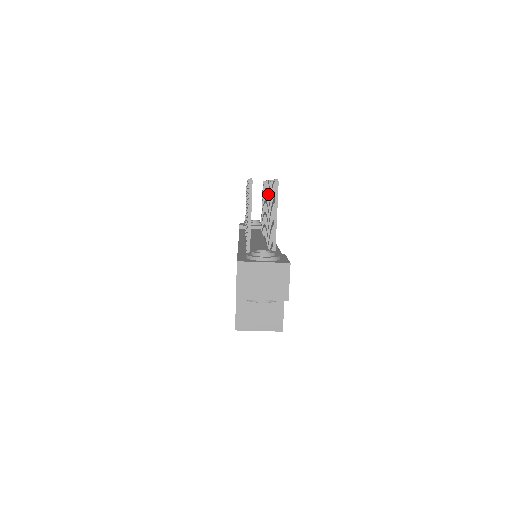
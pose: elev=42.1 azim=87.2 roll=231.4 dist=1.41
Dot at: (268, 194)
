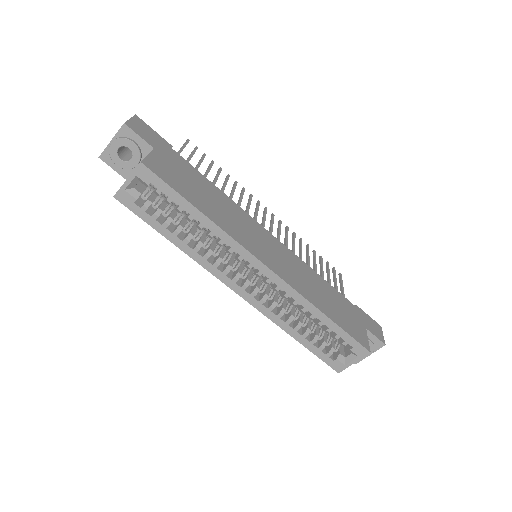
Dot at: (256, 207)
